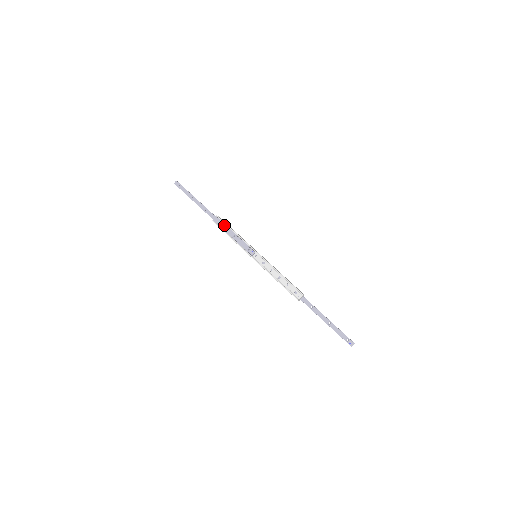
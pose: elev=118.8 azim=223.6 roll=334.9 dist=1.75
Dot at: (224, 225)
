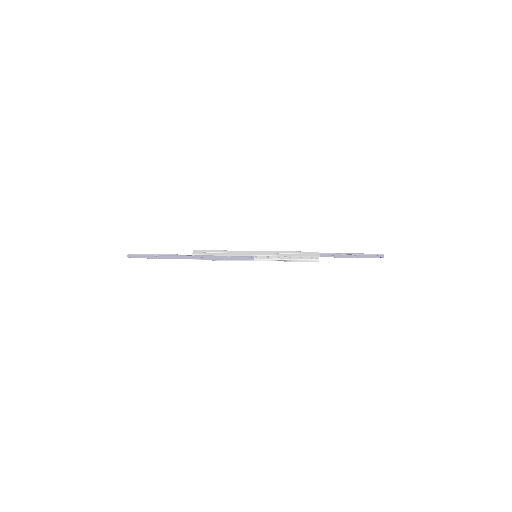
Dot at: (208, 257)
